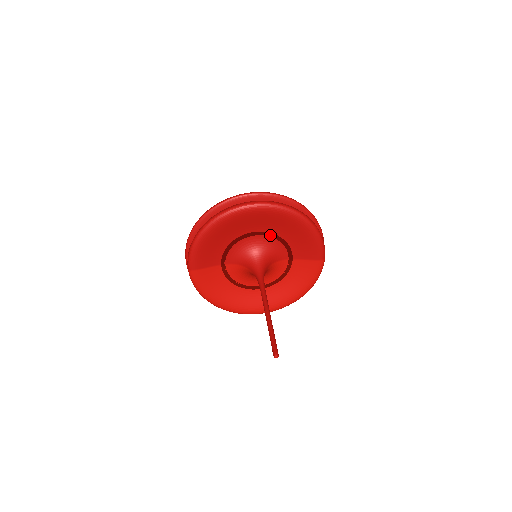
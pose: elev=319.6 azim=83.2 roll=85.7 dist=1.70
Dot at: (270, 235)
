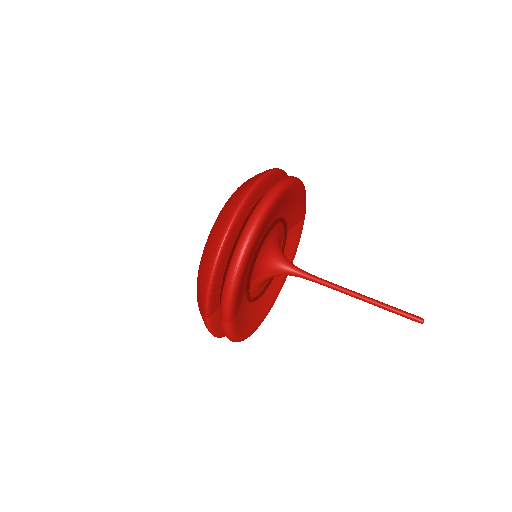
Dot at: (278, 222)
